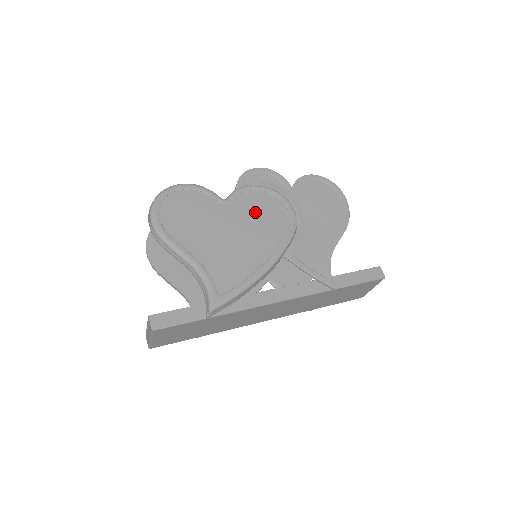
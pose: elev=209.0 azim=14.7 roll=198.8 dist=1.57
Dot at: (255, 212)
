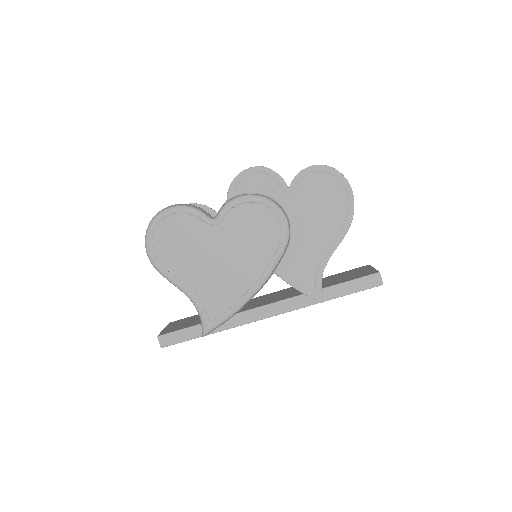
Dot at: (244, 231)
